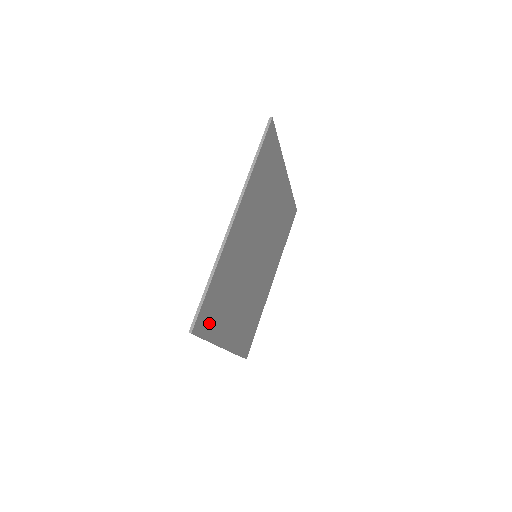
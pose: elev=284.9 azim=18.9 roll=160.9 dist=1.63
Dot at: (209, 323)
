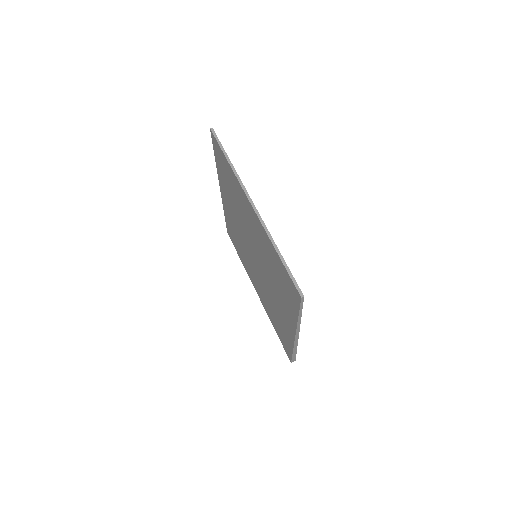
Dot at: occluded
